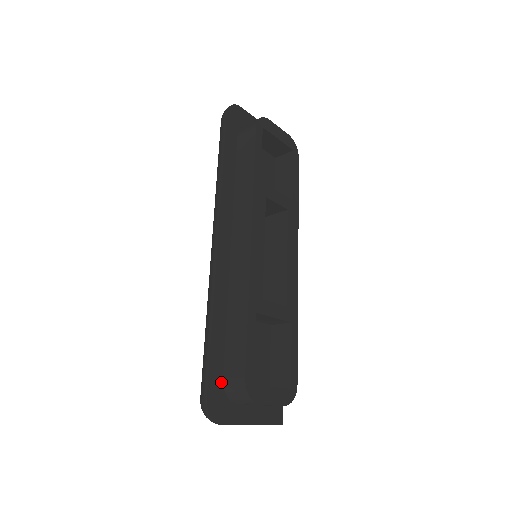
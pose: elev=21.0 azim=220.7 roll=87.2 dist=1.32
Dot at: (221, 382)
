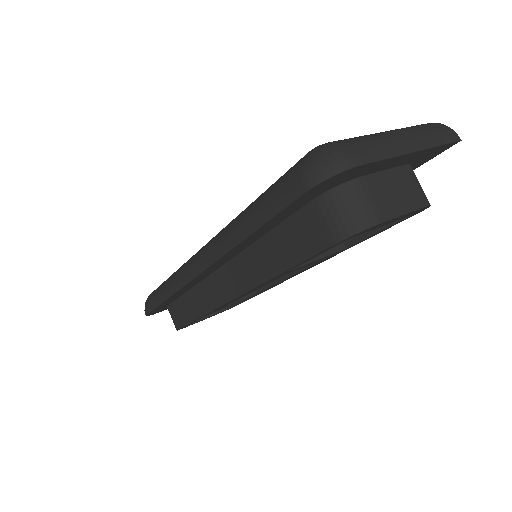
Dot at: occluded
